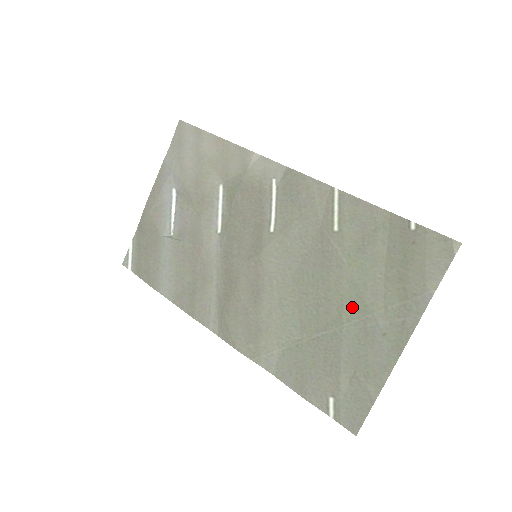
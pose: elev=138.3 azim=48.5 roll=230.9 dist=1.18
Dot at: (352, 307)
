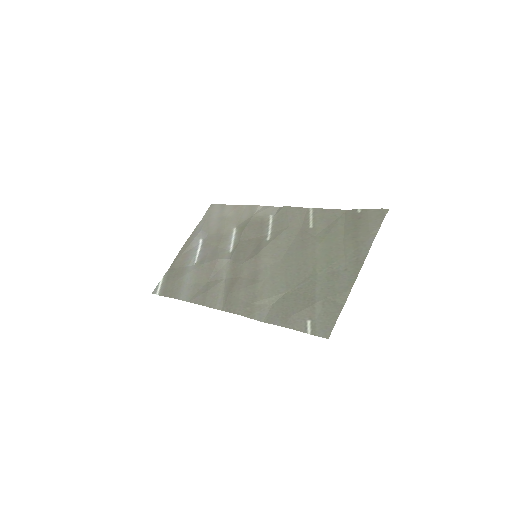
Dot at: (323, 262)
